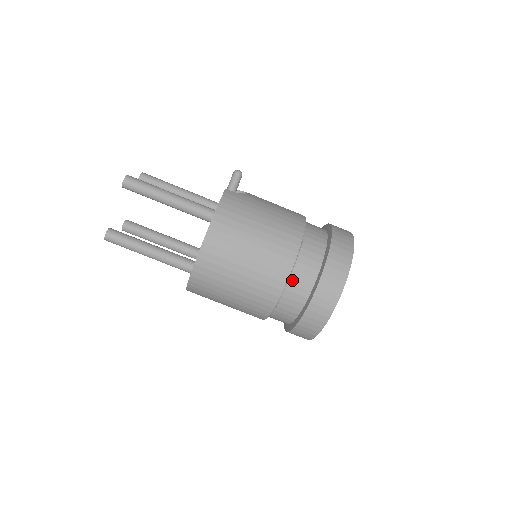
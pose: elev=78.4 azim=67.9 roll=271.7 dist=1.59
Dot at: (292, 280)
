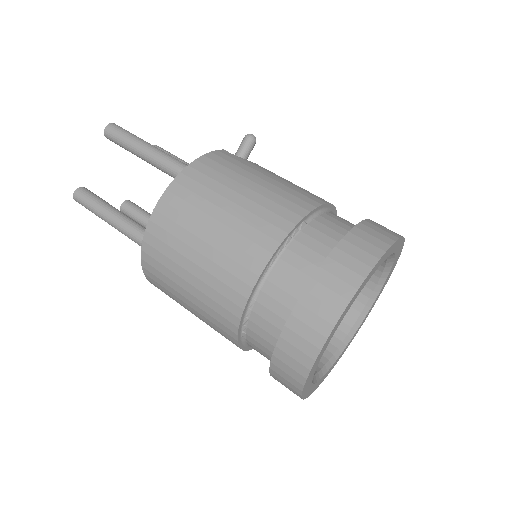
Dot at: (273, 275)
